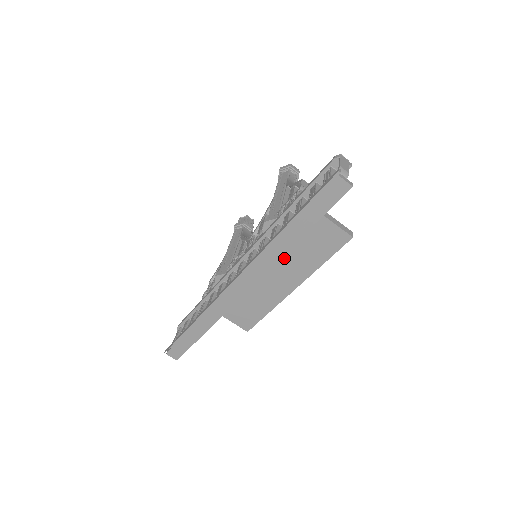
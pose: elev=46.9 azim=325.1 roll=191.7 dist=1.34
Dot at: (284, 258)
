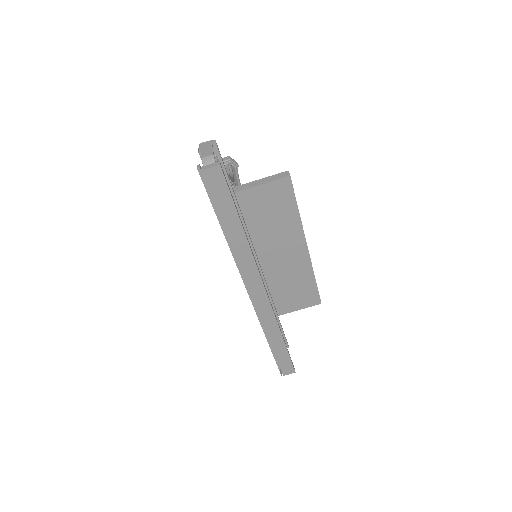
Dot at: (270, 239)
